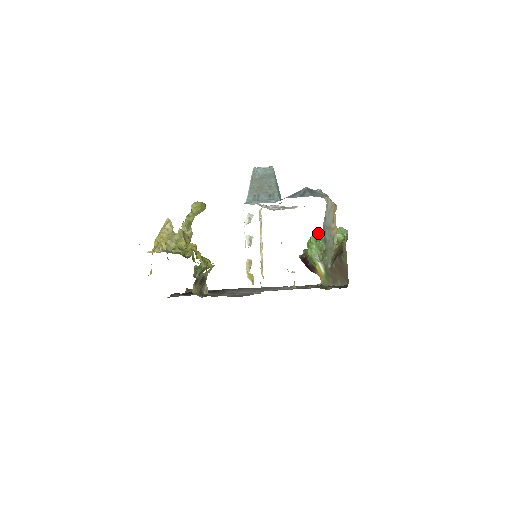
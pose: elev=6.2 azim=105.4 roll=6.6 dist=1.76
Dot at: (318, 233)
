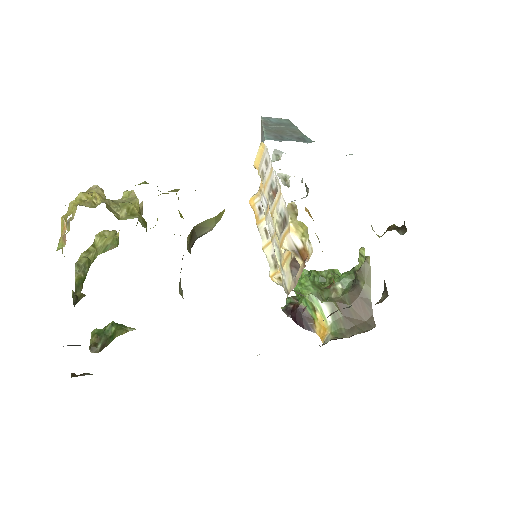
Dot at: (305, 274)
